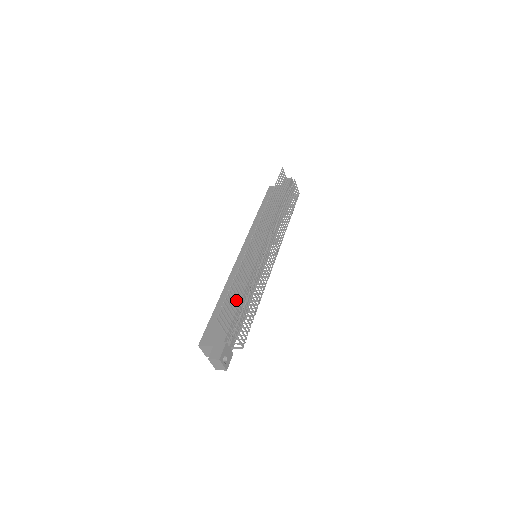
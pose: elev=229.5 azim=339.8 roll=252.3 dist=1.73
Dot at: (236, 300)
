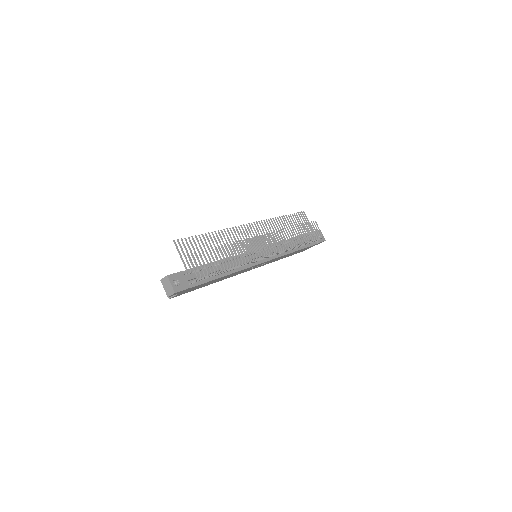
Dot at: occluded
